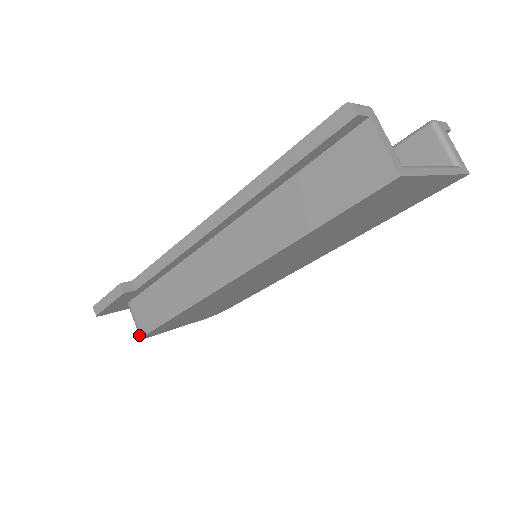
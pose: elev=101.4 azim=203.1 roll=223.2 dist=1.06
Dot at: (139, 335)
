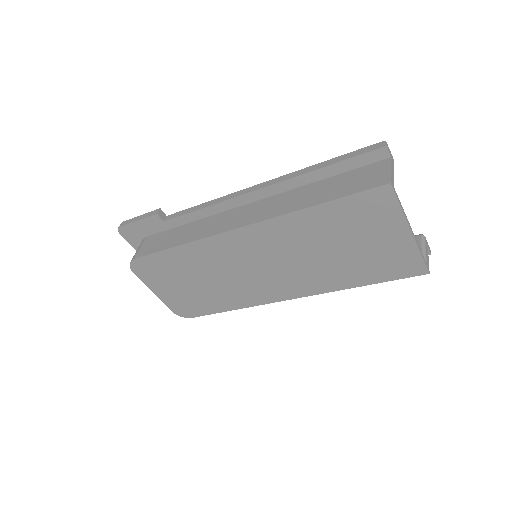
Dot at: (132, 259)
